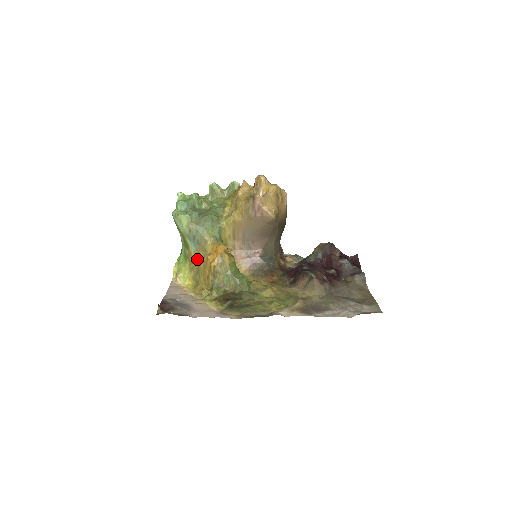
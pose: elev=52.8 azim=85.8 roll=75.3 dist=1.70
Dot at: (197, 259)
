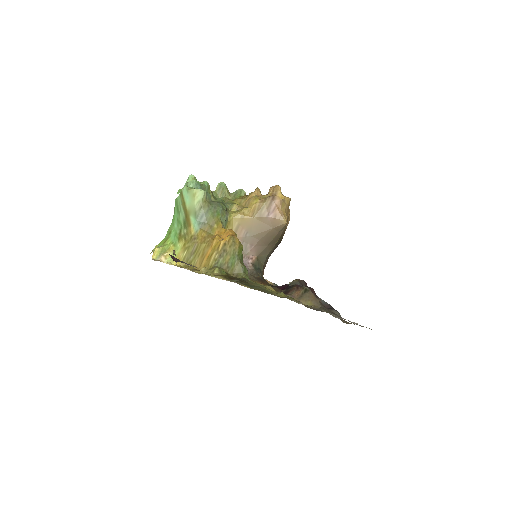
Dot at: (198, 238)
